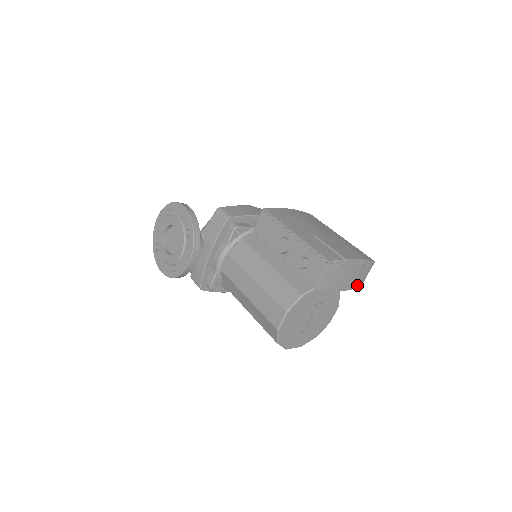
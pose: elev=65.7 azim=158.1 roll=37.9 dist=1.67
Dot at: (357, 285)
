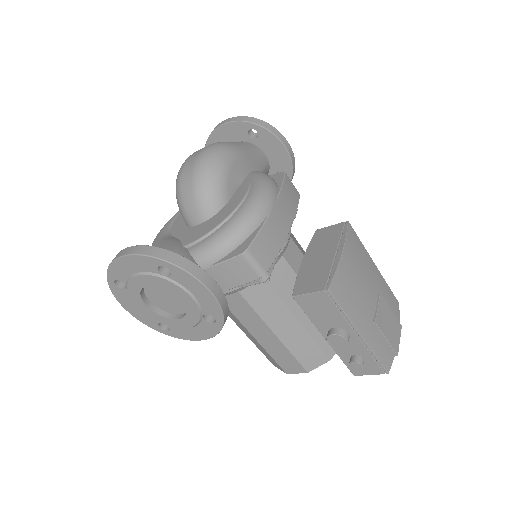
Dot at: occluded
